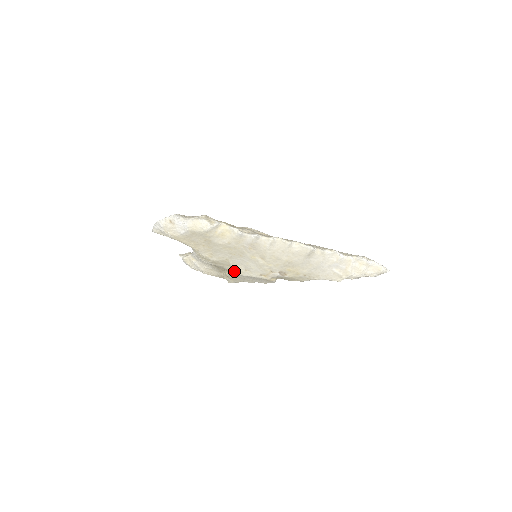
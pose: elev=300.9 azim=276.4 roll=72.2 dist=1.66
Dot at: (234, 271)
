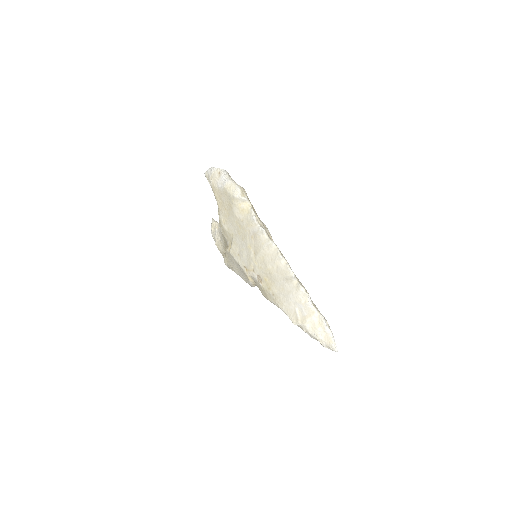
Dot at: (231, 249)
